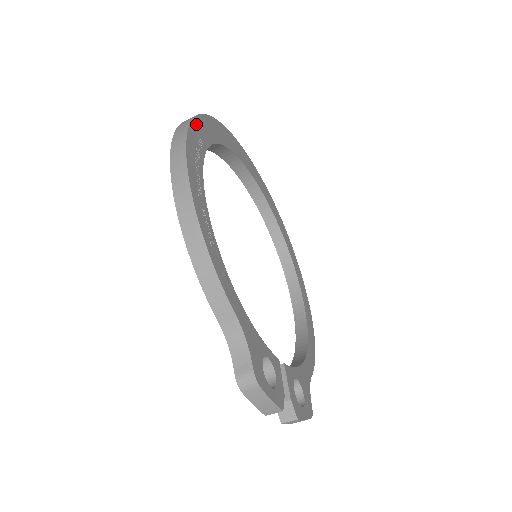
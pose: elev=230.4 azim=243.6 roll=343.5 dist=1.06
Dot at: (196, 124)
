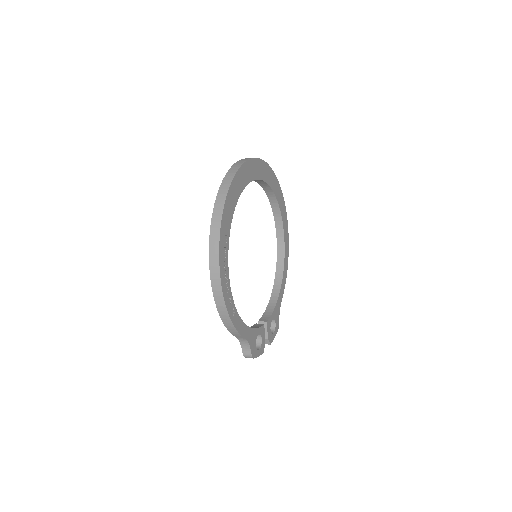
Dot at: (223, 225)
